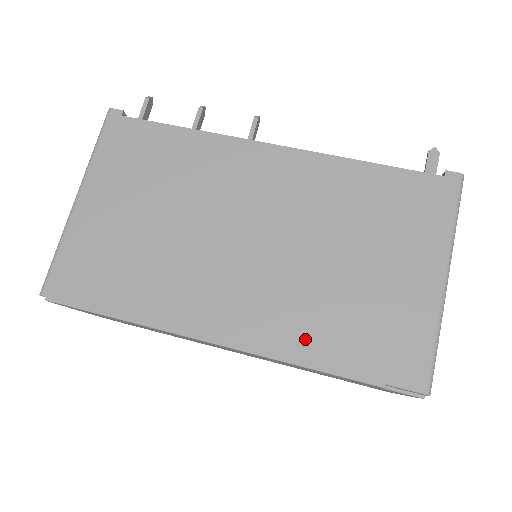
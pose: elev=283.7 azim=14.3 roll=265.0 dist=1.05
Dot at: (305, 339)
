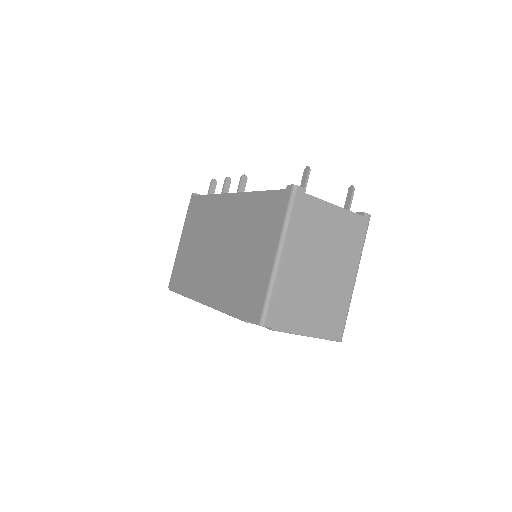
Dot at: (226, 298)
